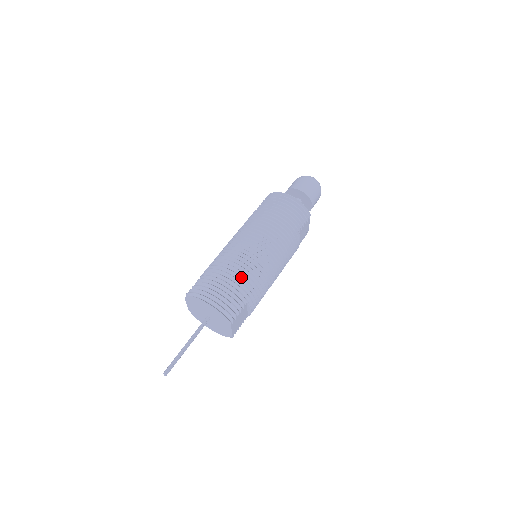
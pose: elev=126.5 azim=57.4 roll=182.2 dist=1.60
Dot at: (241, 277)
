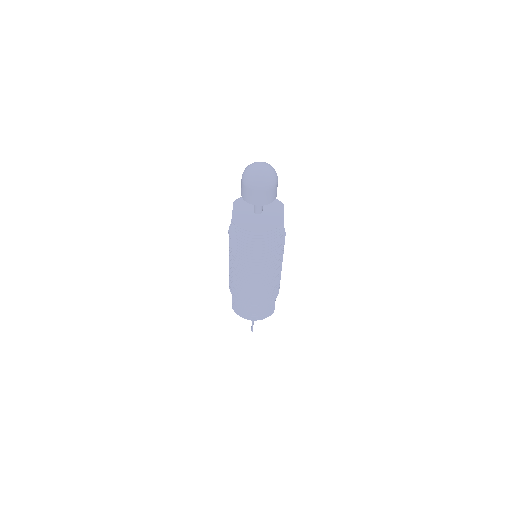
Dot at: (264, 300)
